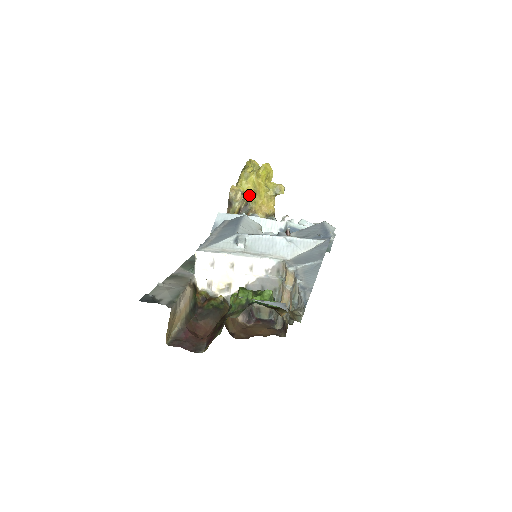
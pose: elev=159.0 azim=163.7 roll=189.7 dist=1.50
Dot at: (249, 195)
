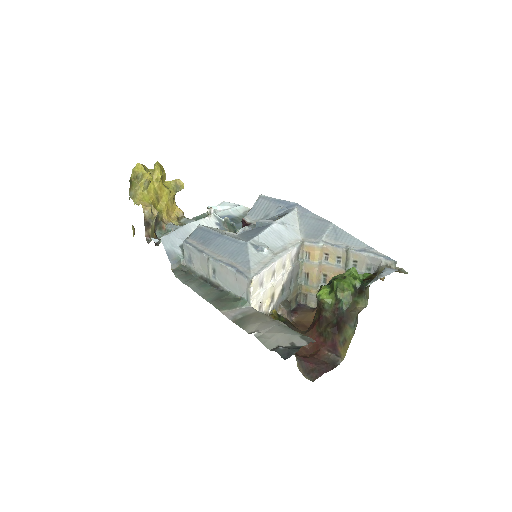
Dot at: (154, 206)
